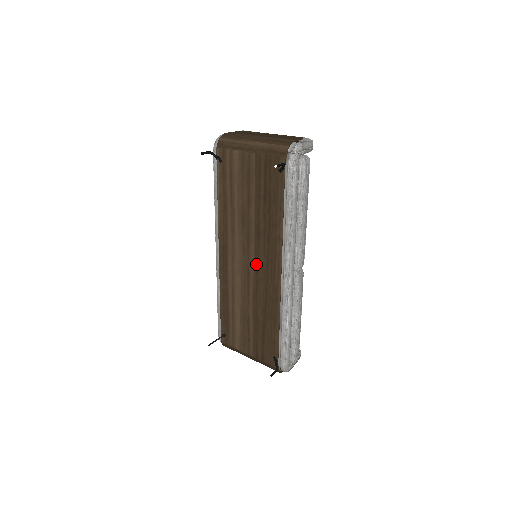
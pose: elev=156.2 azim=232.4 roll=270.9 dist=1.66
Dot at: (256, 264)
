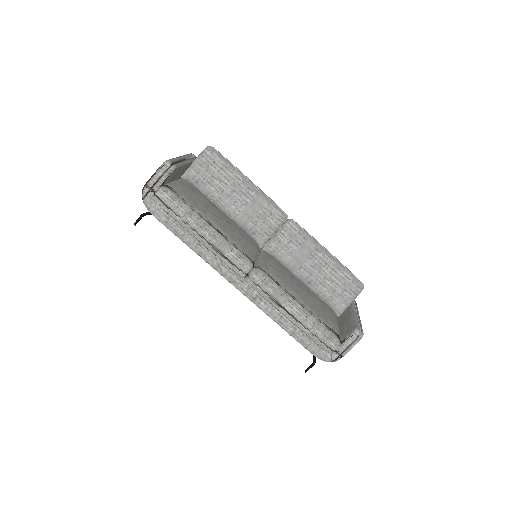
Dot at: occluded
